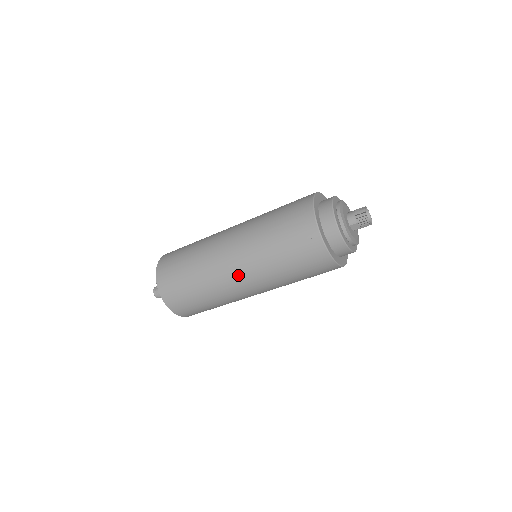
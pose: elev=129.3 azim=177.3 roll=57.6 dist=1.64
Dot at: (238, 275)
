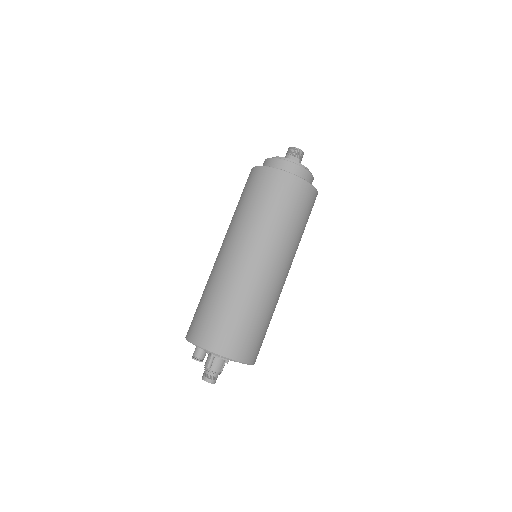
Dot at: (248, 257)
